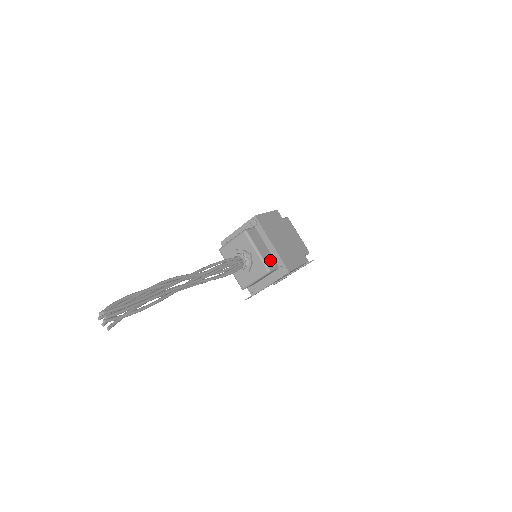
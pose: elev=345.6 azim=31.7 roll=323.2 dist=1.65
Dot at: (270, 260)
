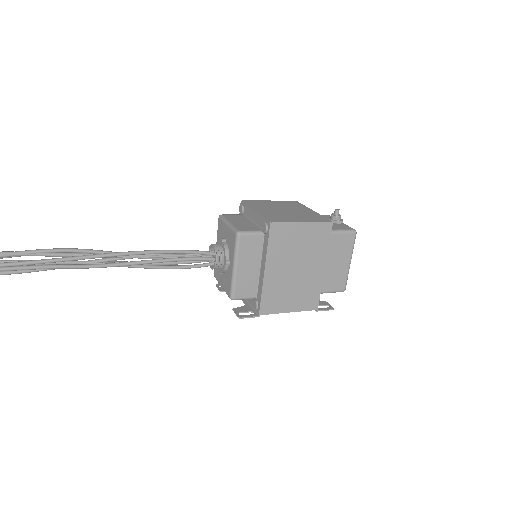
Dot at: (247, 286)
